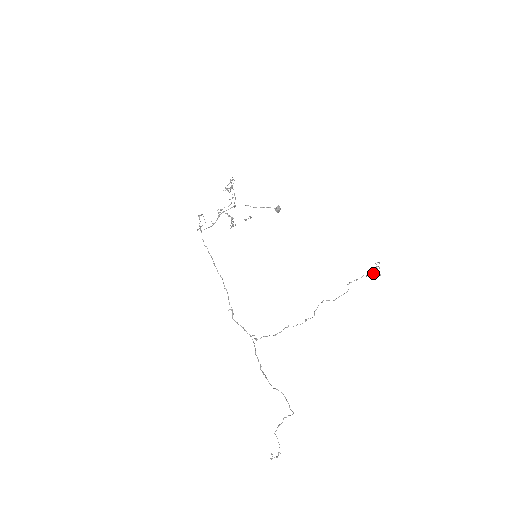
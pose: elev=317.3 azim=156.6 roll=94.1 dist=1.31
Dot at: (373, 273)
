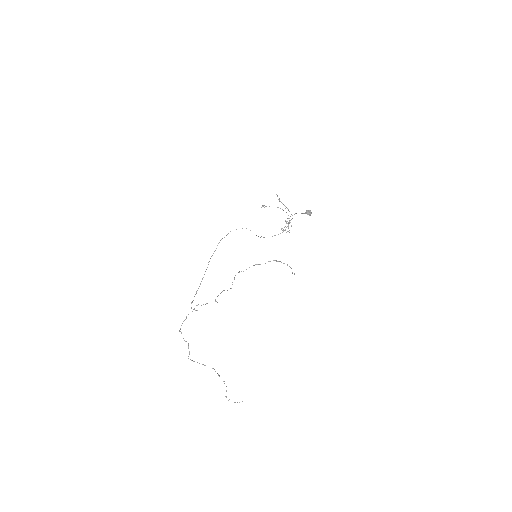
Dot at: occluded
